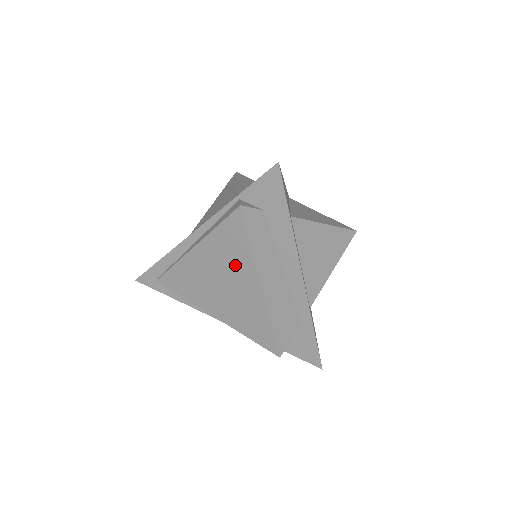
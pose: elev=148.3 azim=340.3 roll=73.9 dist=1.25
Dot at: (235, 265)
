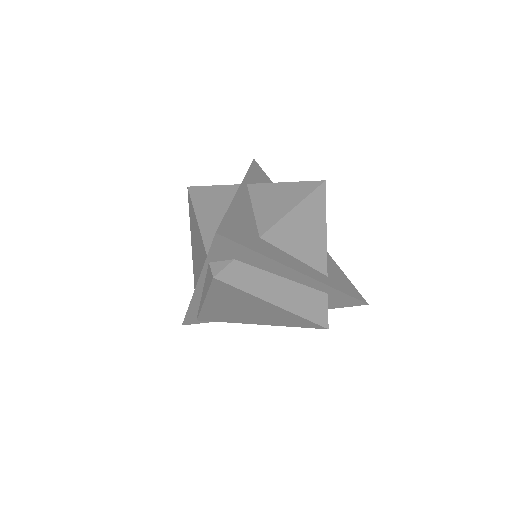
Dot at: (245, 302)
